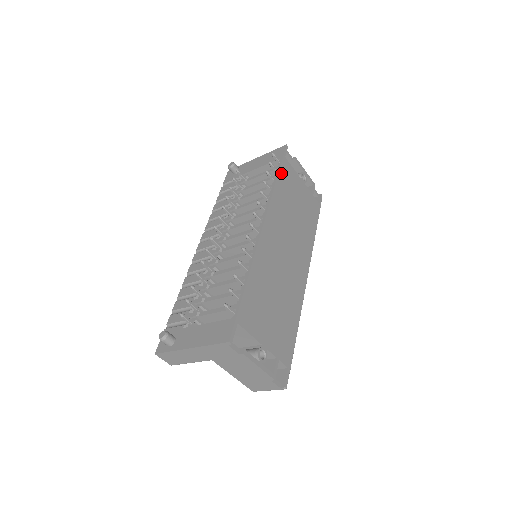
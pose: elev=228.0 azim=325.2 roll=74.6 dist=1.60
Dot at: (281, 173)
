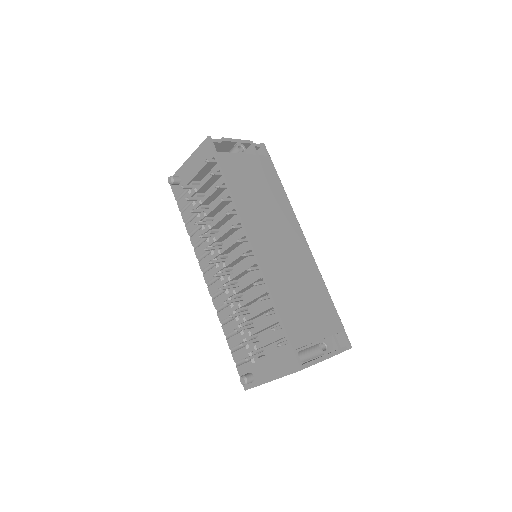
Dot at: (226, 173)
